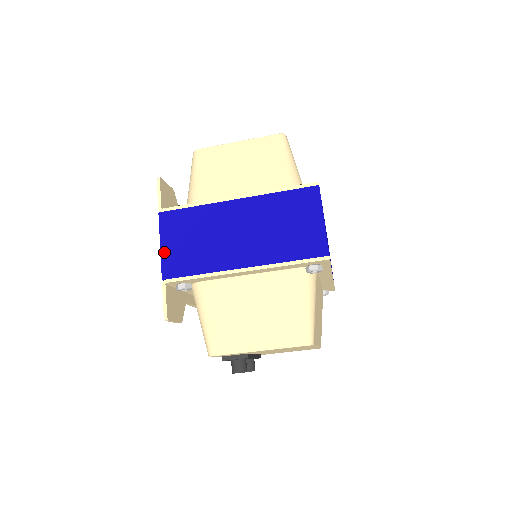
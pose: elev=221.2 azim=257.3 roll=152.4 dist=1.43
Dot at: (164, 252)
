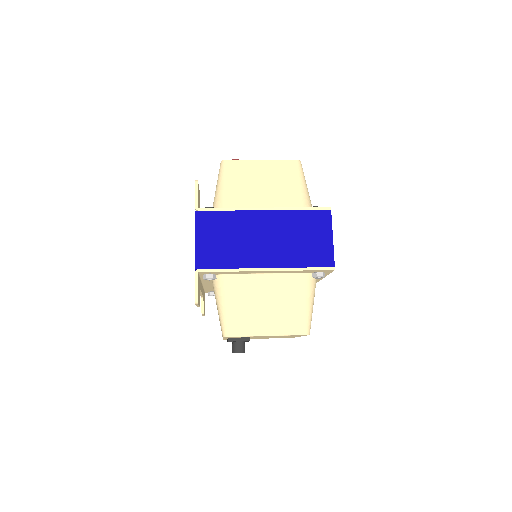
Dot at: (198, 246)
